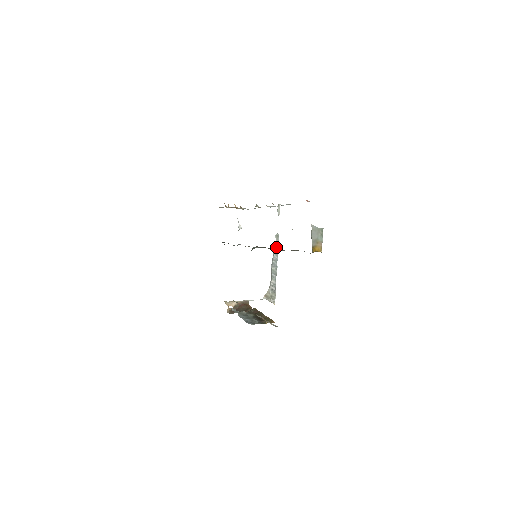
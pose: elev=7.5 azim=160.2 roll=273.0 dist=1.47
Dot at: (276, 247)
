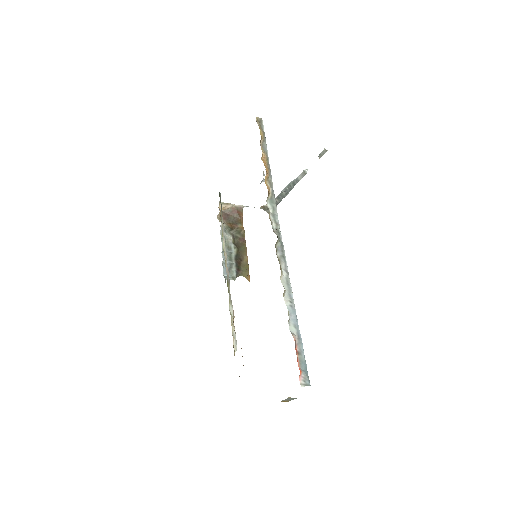
Dot at: (298, 179)
